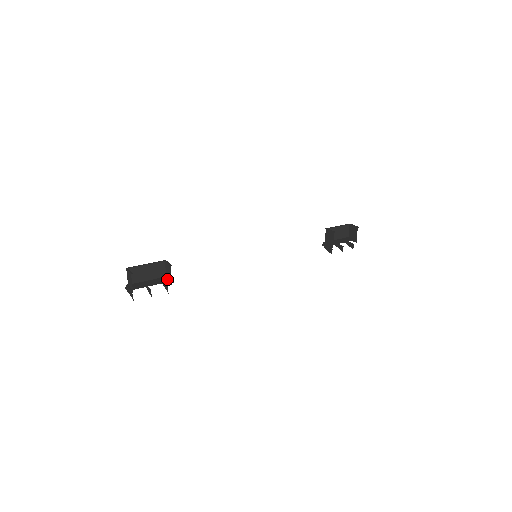
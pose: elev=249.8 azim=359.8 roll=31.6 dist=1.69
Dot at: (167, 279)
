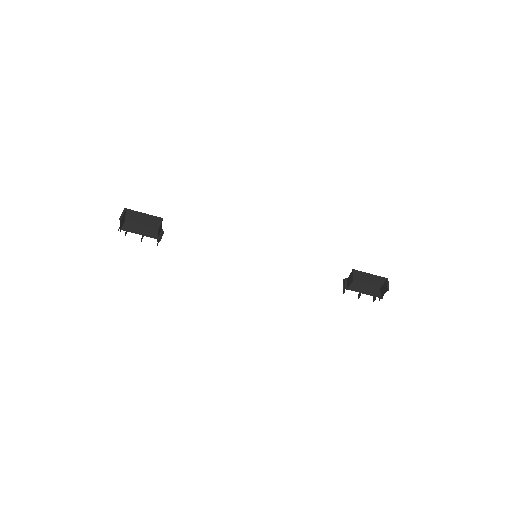
Dot at: (157, 234)
